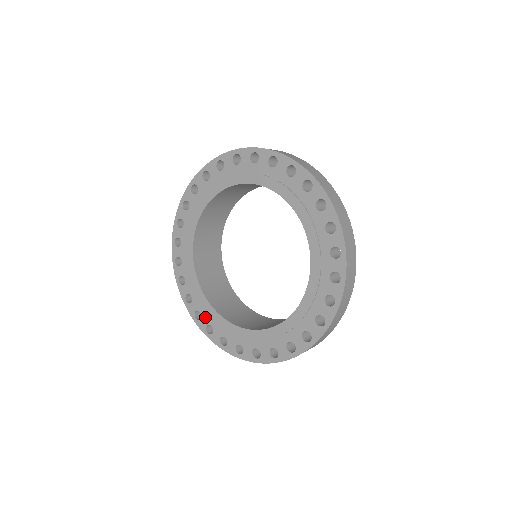
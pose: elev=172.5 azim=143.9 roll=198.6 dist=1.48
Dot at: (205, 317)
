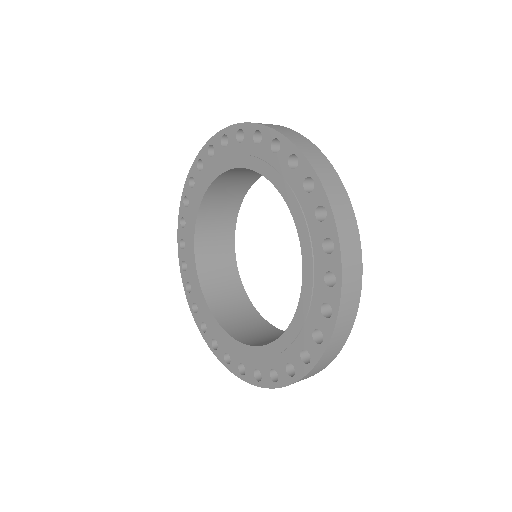
Dot at: (247, 364)
